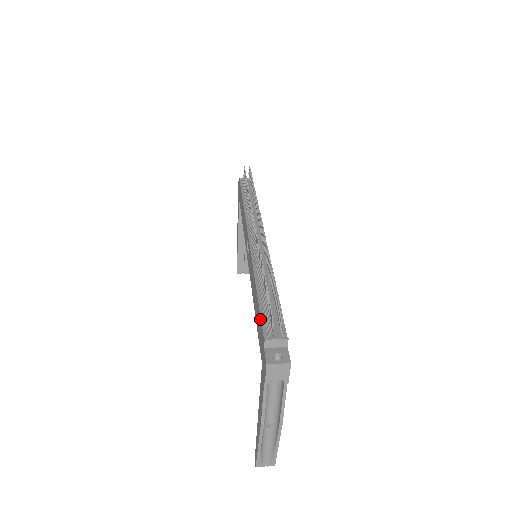
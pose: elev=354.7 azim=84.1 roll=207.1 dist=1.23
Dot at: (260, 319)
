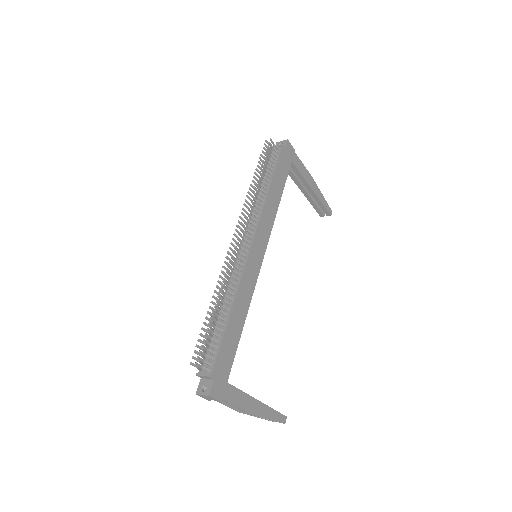
Dot at: occluded
